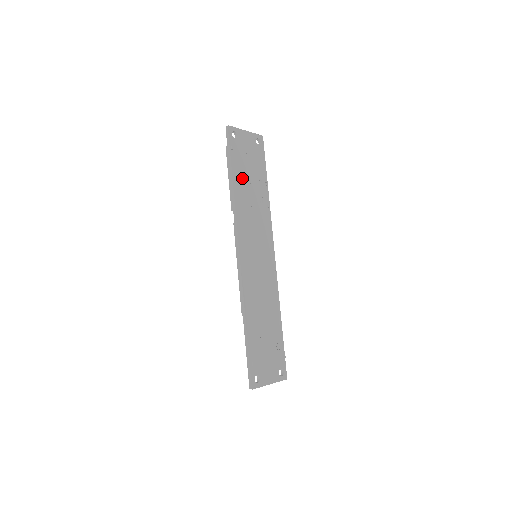
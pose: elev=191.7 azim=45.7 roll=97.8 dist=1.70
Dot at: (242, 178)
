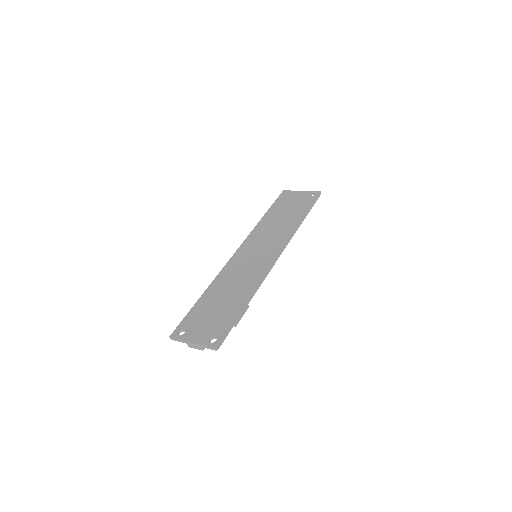
Dot at: (276, 213)
